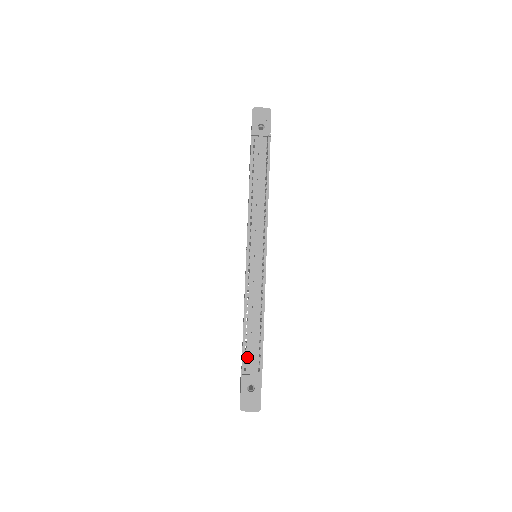
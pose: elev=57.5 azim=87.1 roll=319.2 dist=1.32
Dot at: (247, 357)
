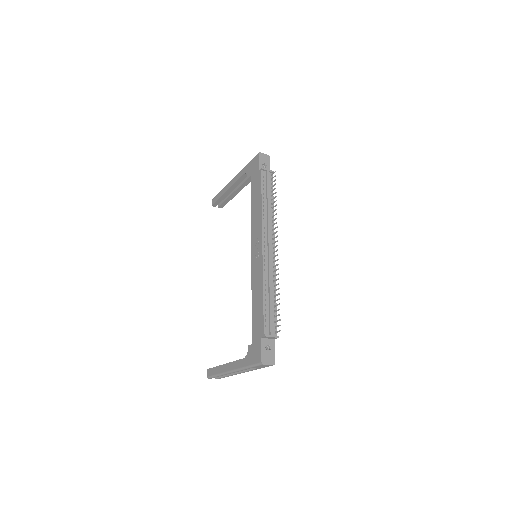
Dot at: (267, 322)
